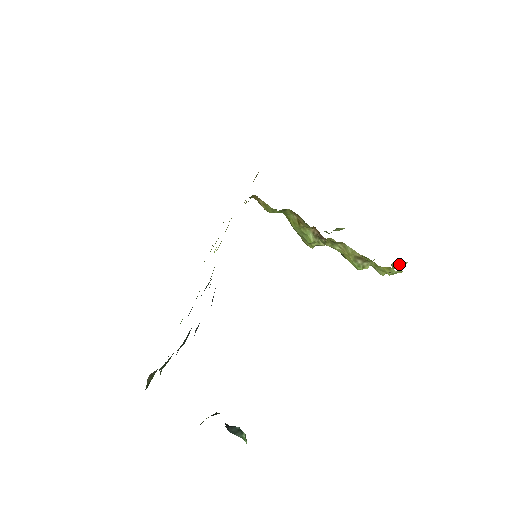
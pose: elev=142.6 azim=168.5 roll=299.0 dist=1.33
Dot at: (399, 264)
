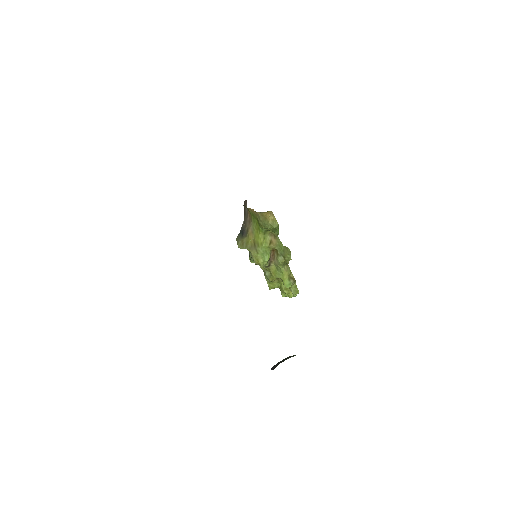
Dot at: occluded
